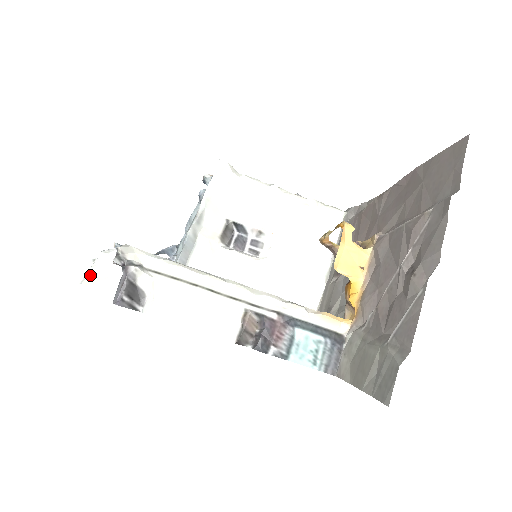
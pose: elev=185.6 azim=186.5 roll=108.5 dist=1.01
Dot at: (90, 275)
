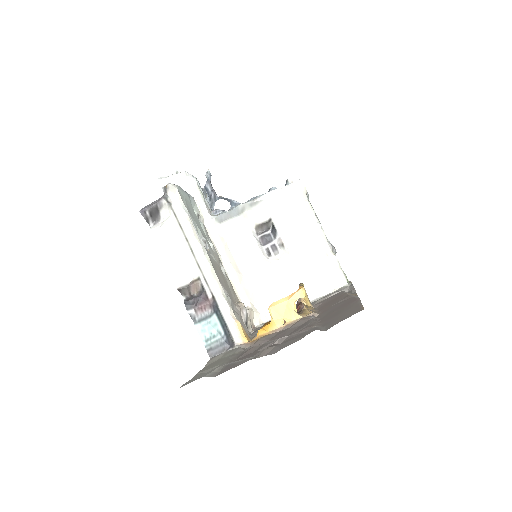
Dot at: (167, 179)
